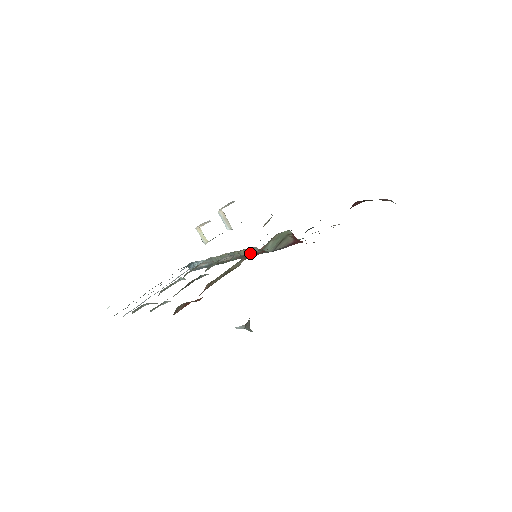
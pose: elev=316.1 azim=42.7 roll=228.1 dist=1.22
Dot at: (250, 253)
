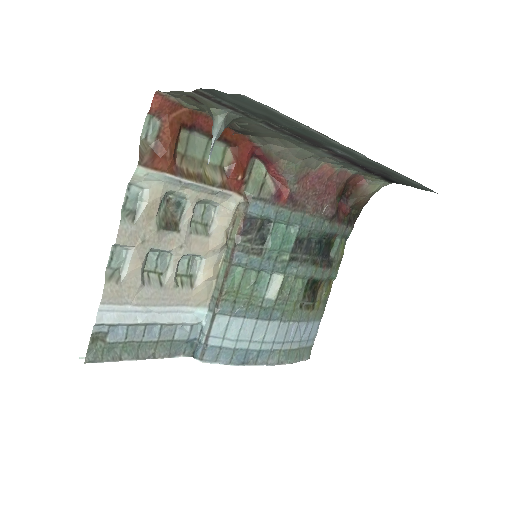
Dot at: (224, 167)
